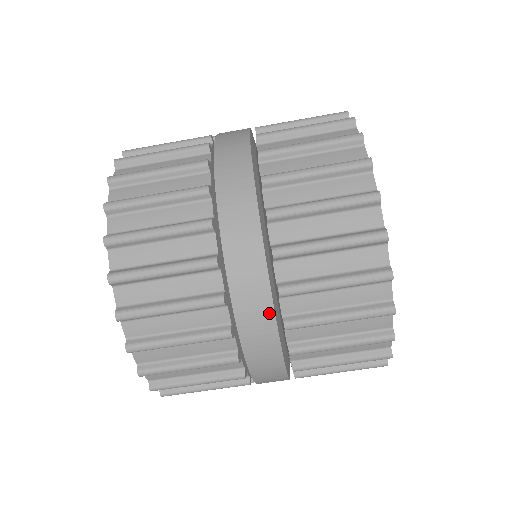
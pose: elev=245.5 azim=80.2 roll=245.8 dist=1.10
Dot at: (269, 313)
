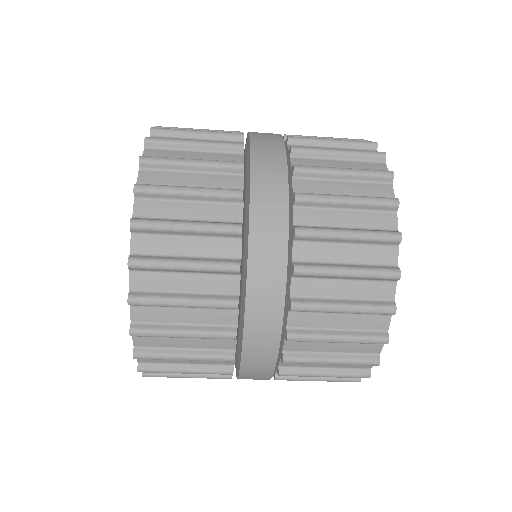
Dot at: (282, 250)
